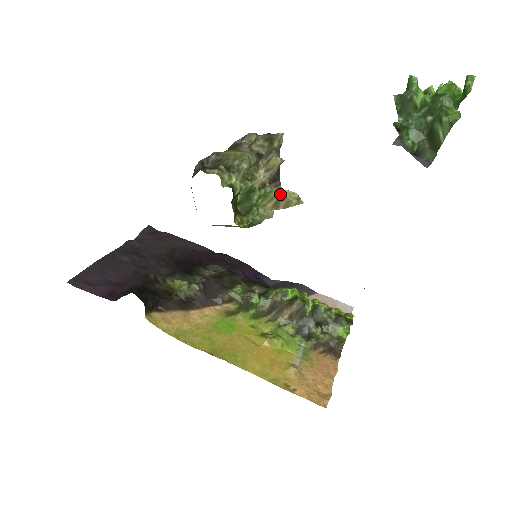
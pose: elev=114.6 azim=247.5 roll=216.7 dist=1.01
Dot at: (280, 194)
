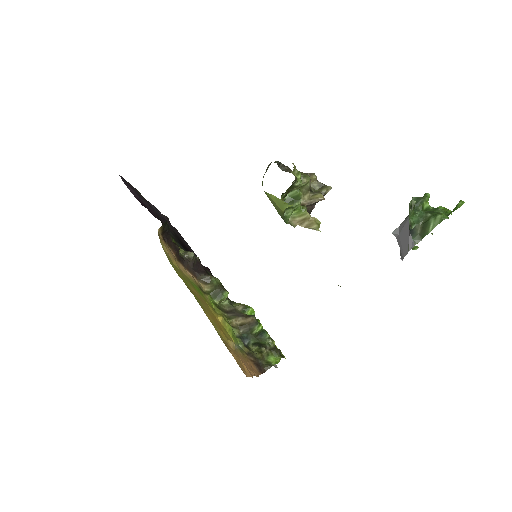
Dot at: (310, 215)
